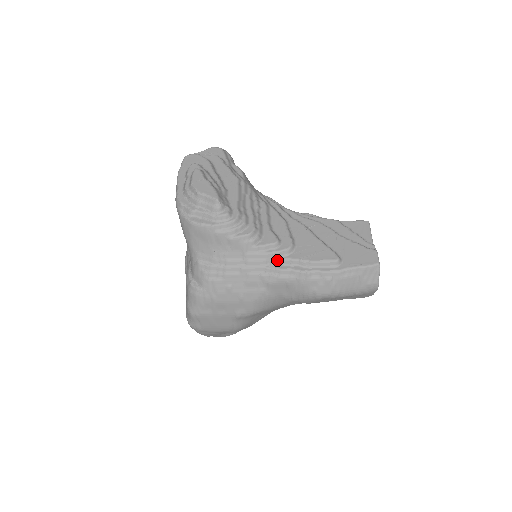
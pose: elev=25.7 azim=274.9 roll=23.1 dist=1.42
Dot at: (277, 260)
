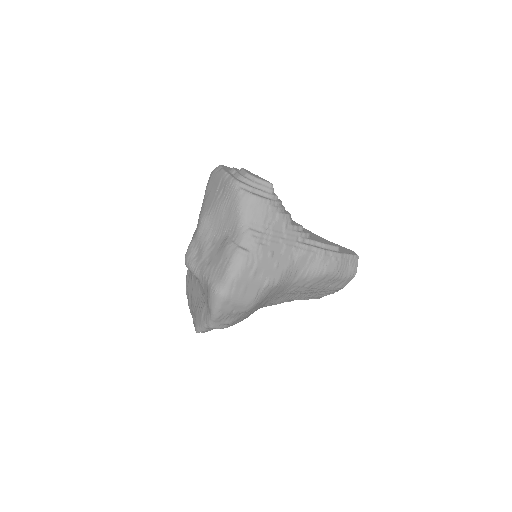
Dot at: (304, 239)
